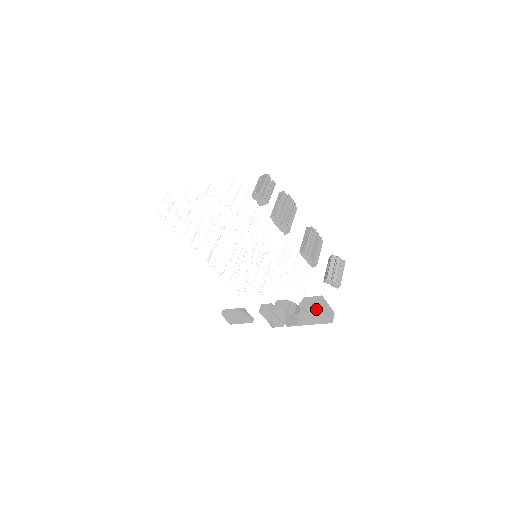
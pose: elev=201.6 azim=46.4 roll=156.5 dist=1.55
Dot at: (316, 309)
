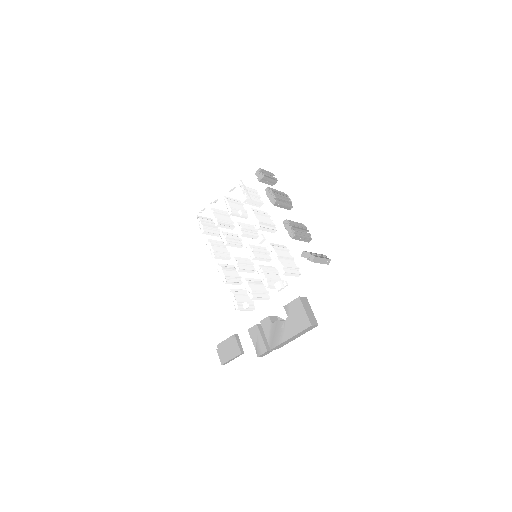
Dot at: (296, 305)
